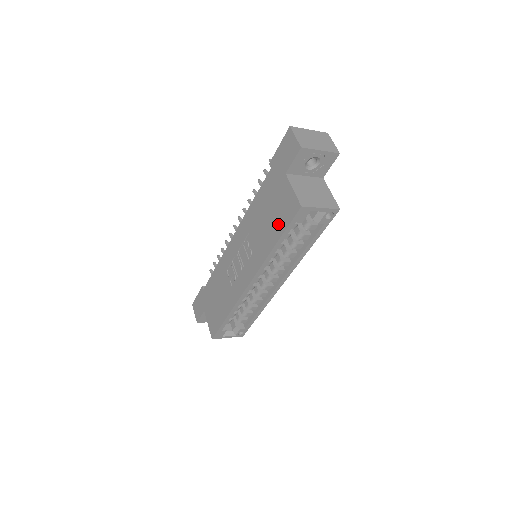
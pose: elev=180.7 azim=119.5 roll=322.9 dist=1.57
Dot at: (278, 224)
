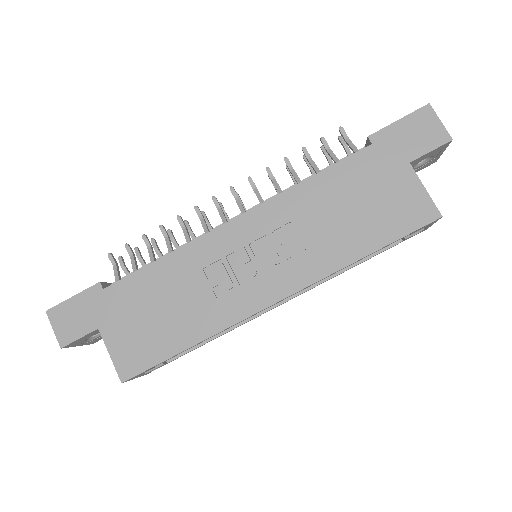
Dot at: (380, 227)
